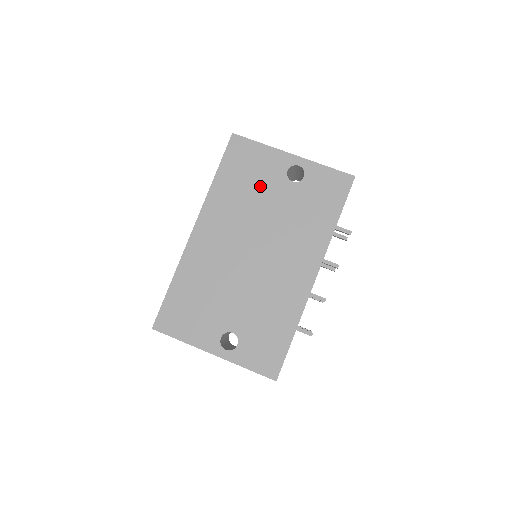
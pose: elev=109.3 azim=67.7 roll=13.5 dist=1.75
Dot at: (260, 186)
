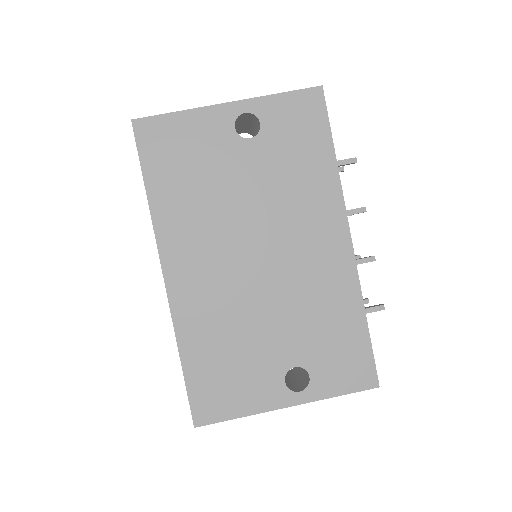
Dot at: (213, 169)
